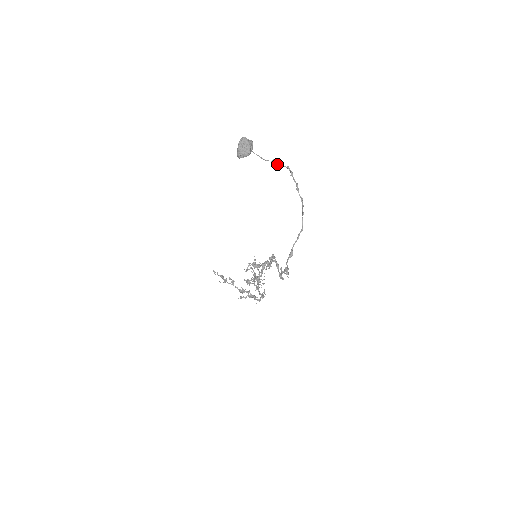
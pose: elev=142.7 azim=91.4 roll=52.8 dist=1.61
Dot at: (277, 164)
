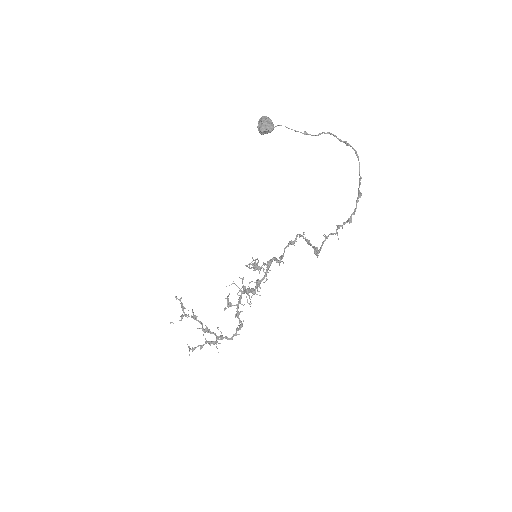
Dot at: occluded
